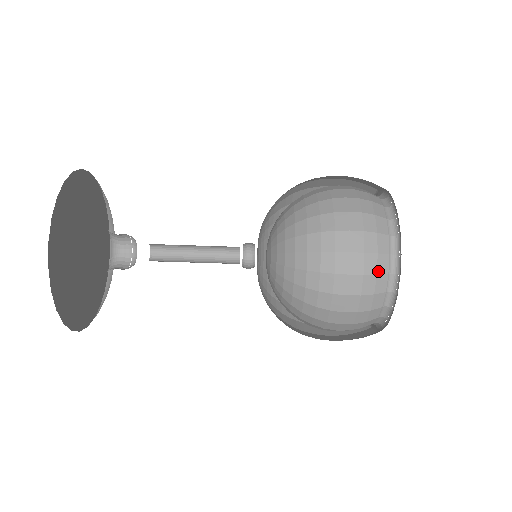
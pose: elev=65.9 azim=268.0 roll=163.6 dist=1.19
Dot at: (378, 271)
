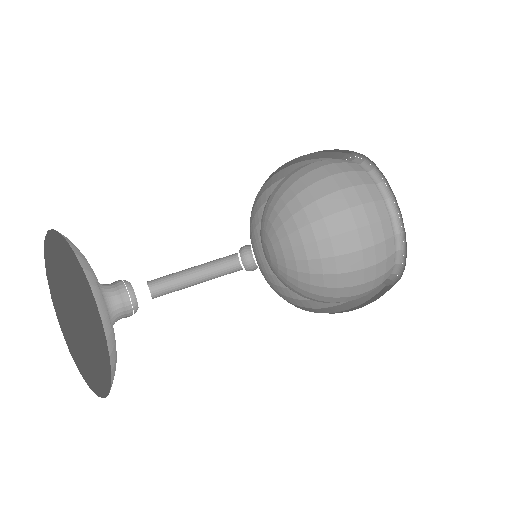
Dot at: (373, 198)
